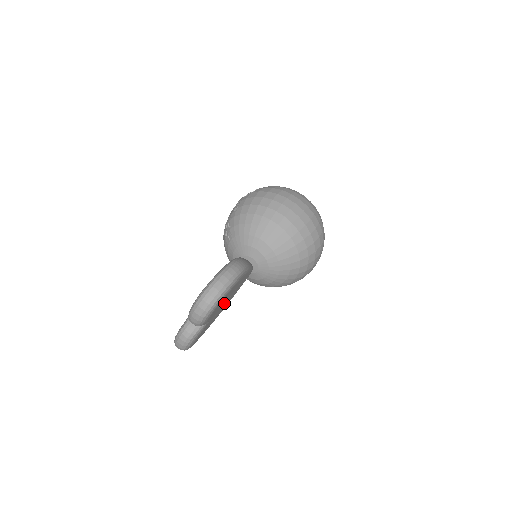
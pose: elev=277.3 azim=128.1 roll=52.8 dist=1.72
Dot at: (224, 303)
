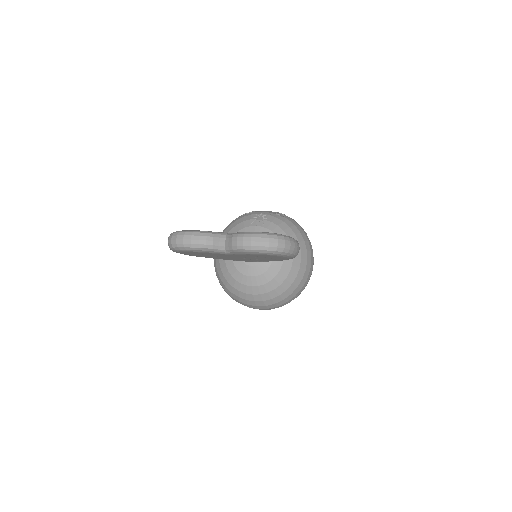
Dot at: (240, 257)
